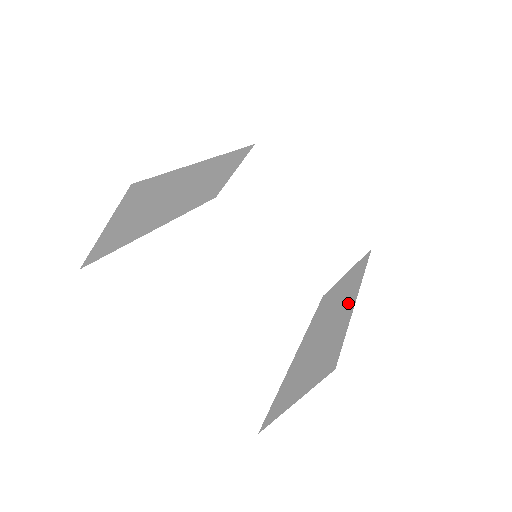
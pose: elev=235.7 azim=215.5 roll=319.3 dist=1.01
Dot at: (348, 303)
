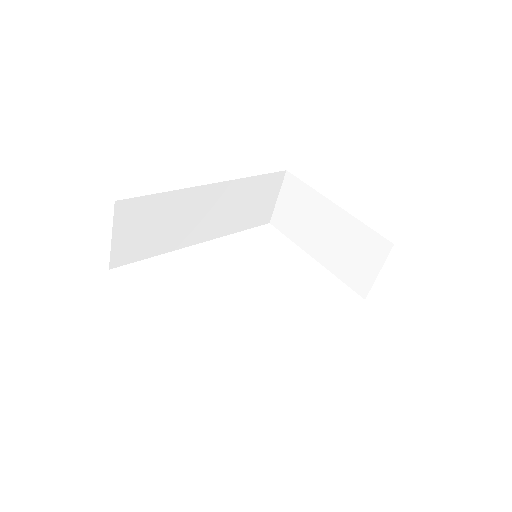
Dot at: occluded
